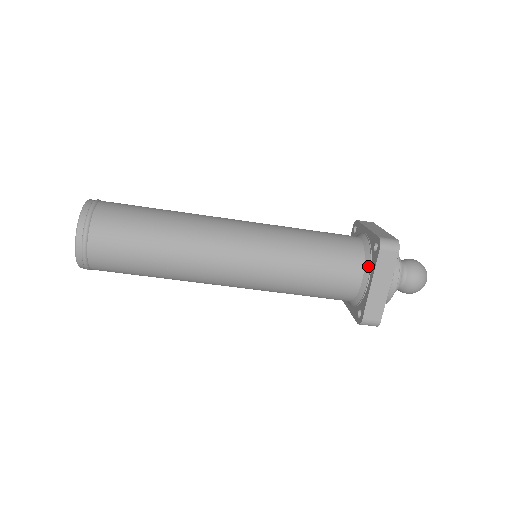
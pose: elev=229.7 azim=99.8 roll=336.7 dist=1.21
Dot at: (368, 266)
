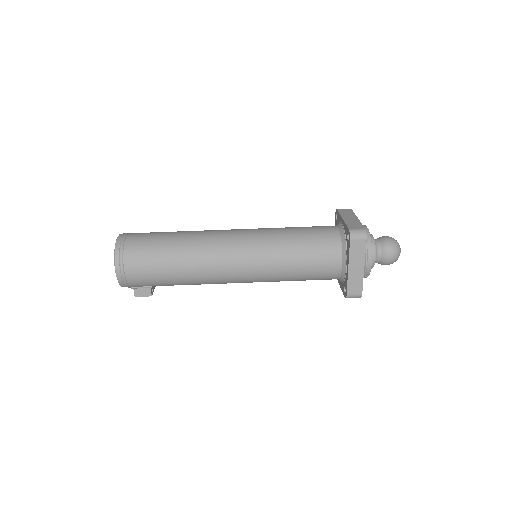
Dot at: (338, 223)
